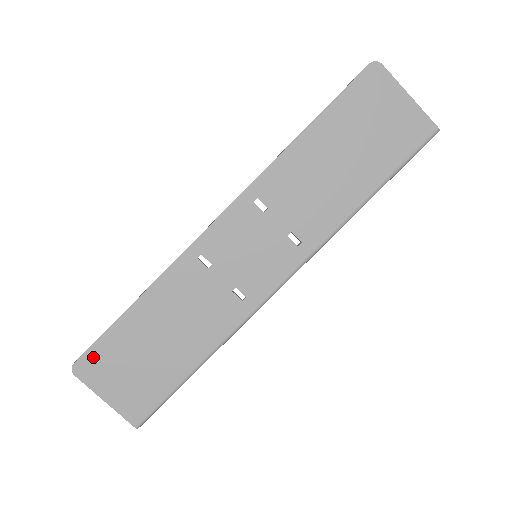
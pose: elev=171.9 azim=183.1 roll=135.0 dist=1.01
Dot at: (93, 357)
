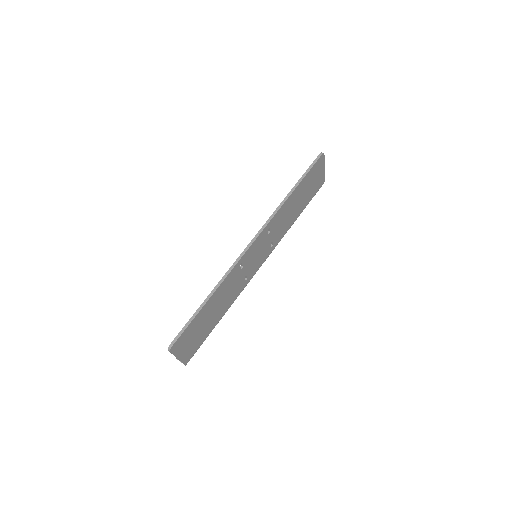
Dot at: (182, 338)
